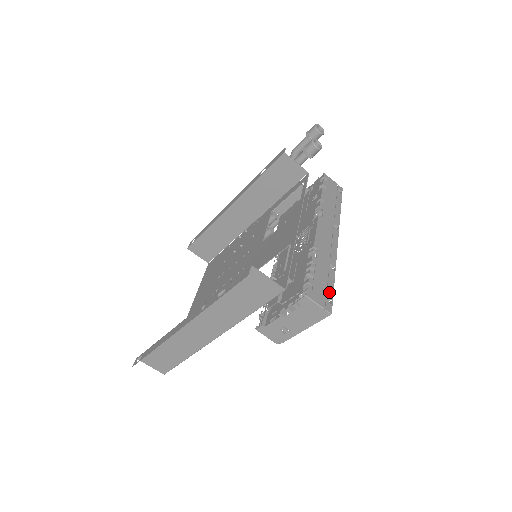
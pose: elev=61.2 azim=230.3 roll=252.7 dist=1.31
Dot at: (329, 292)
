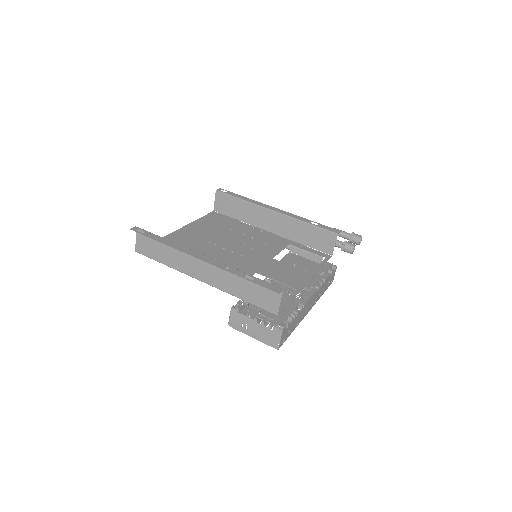
Dot at: (287, 337)
